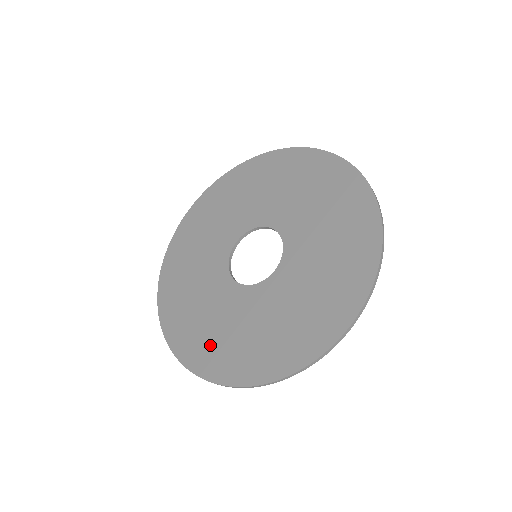
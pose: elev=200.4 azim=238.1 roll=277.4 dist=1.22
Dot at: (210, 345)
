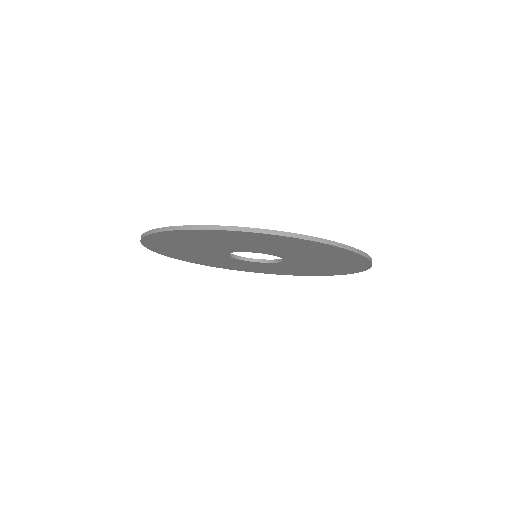
Dot at: occluded
